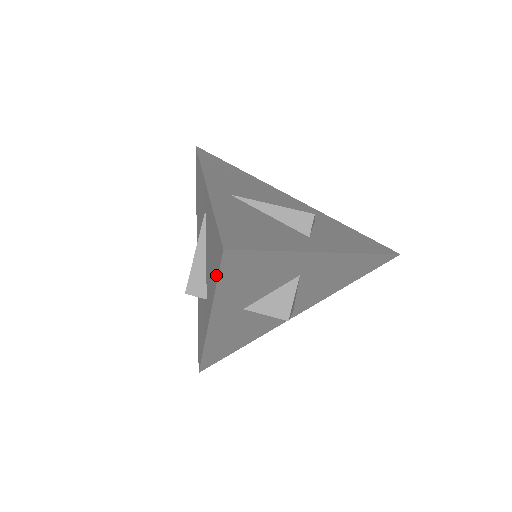
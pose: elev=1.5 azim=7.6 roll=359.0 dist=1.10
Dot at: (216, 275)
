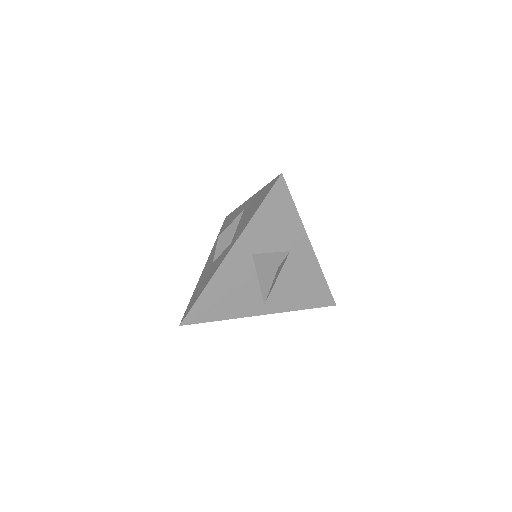
Dot at: (263, 199)
